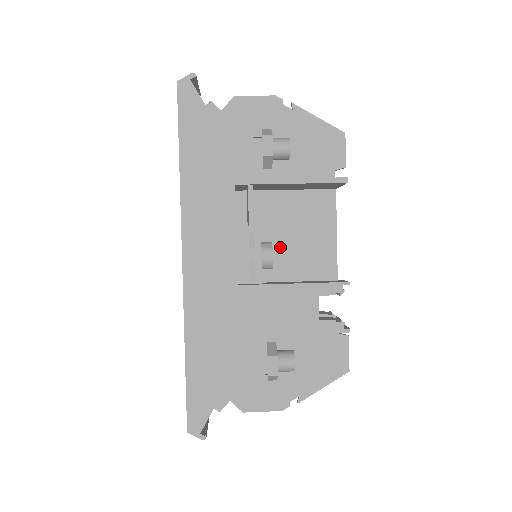
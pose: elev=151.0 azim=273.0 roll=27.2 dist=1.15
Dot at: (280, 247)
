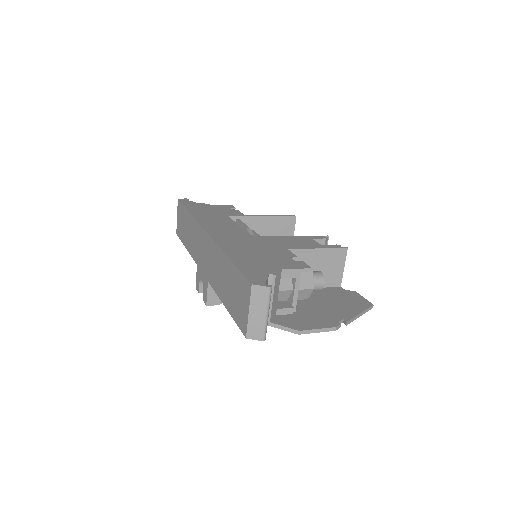
Dot at: occluded
